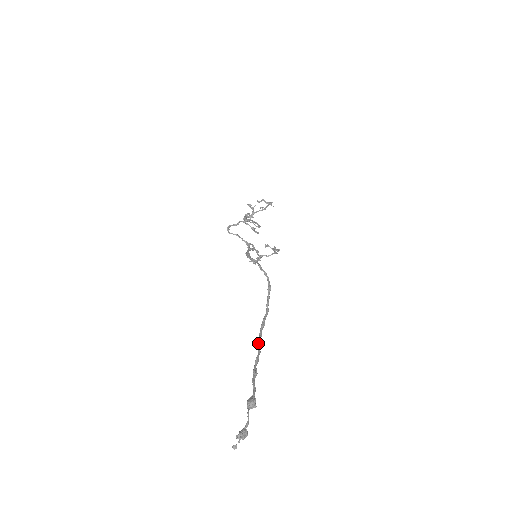
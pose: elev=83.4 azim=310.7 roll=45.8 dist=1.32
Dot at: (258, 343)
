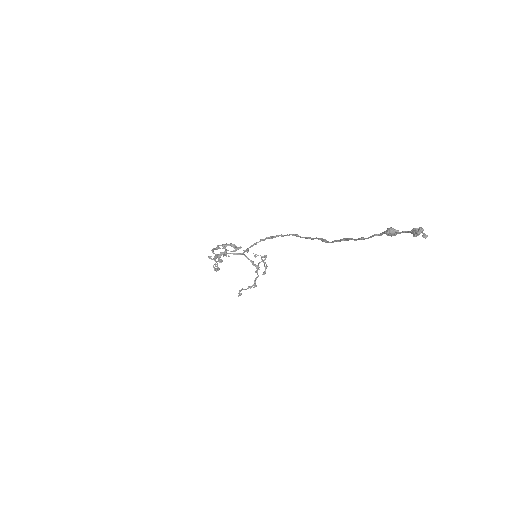
Dot at: (337, 240)
